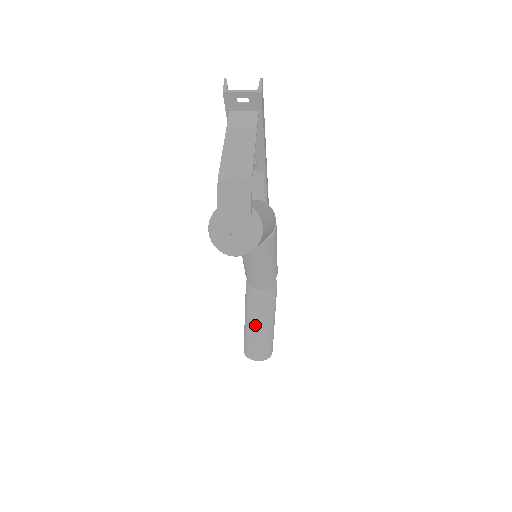
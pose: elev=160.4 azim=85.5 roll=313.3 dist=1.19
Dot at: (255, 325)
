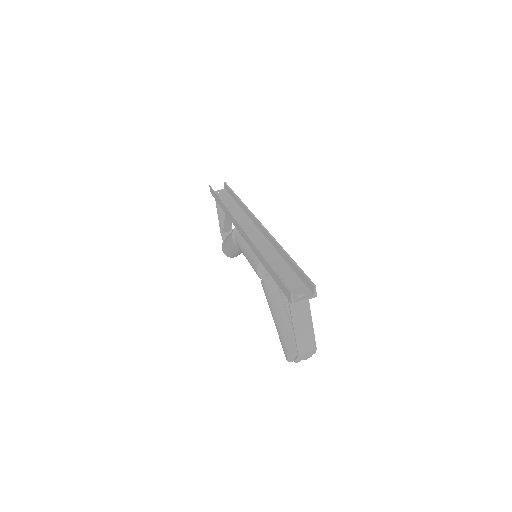
Dot at: occluded
